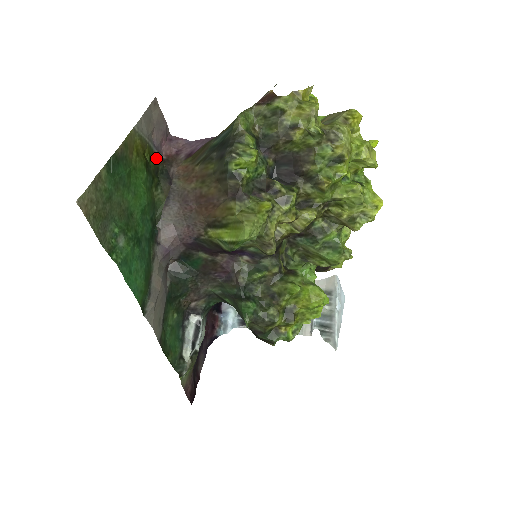
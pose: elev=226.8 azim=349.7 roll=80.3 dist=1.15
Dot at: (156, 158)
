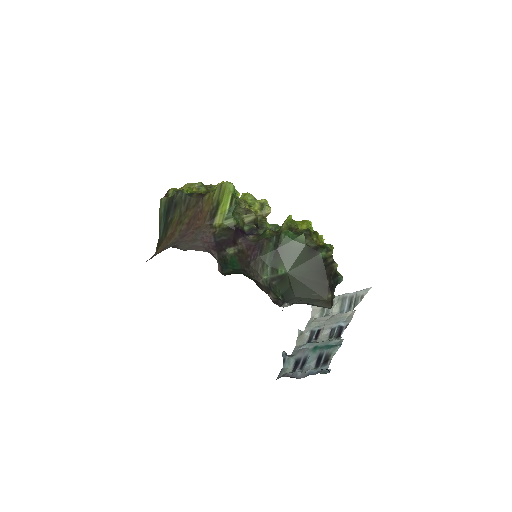
Dot at: occluded
